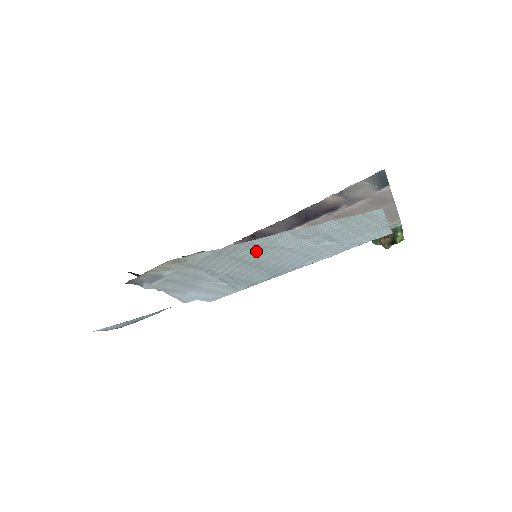
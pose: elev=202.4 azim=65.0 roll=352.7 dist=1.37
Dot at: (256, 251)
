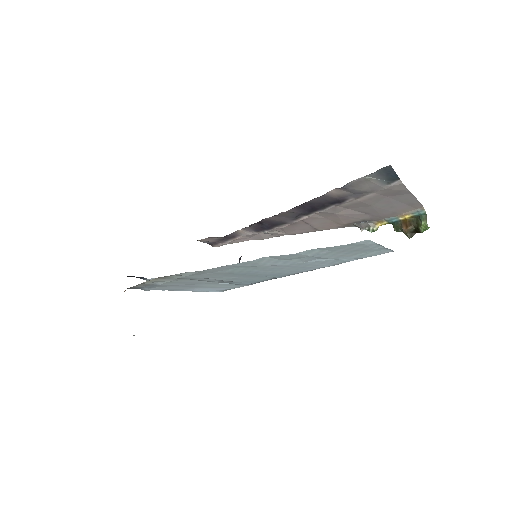
Dot at: (242, 268)
